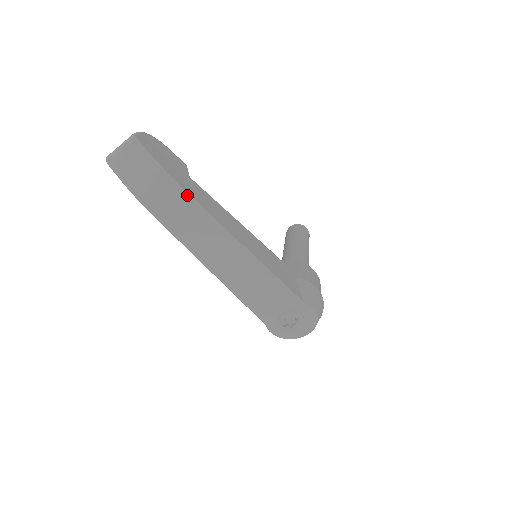
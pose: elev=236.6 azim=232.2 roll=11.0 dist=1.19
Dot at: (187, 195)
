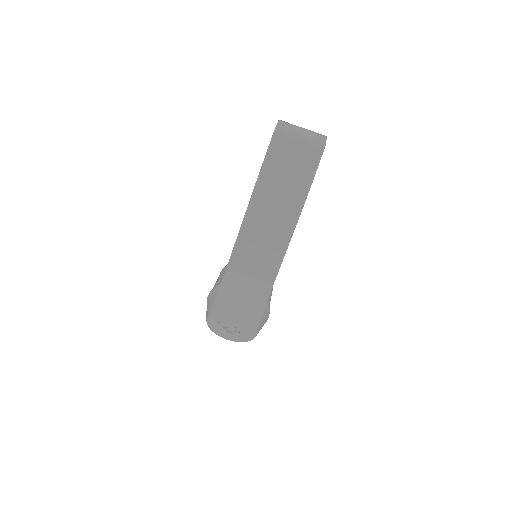
Dot at: (296, 219)
